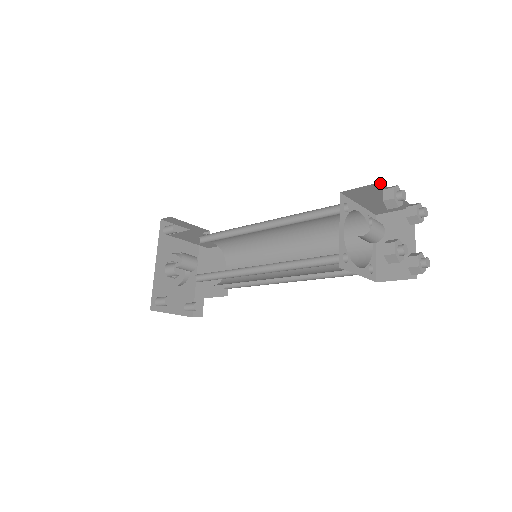
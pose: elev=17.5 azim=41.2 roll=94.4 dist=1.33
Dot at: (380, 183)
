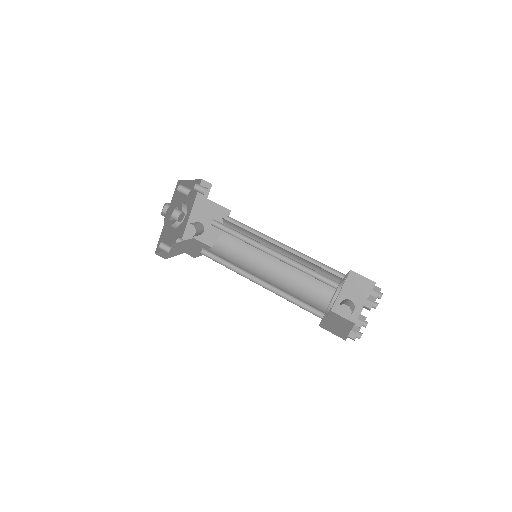
Dot at: occluded
